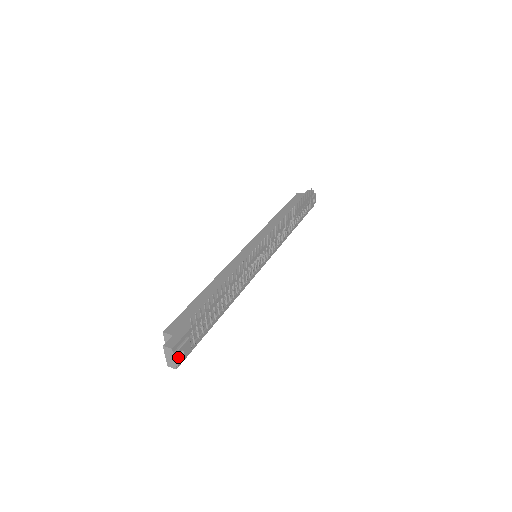
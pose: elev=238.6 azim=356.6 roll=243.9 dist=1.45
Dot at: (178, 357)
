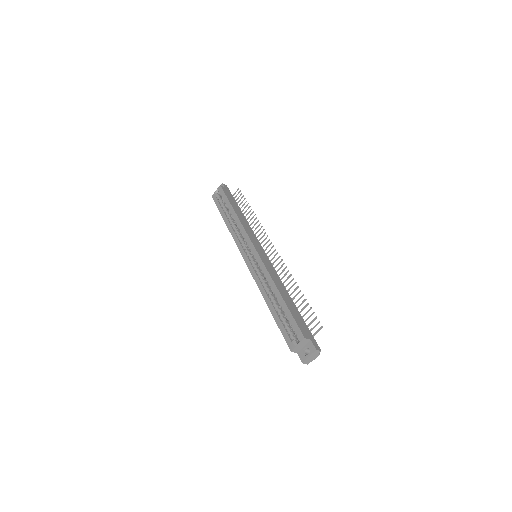
Dot at: (315, 356)
